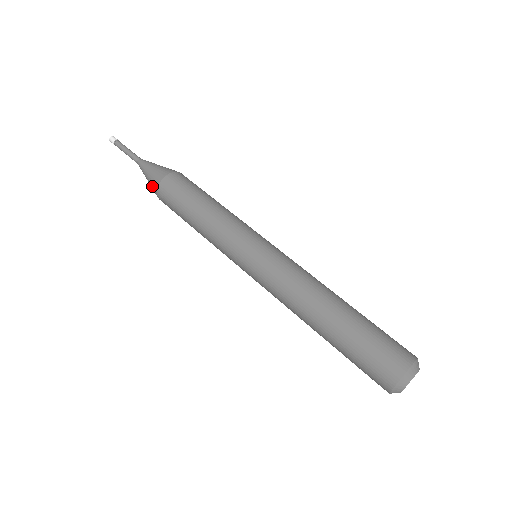
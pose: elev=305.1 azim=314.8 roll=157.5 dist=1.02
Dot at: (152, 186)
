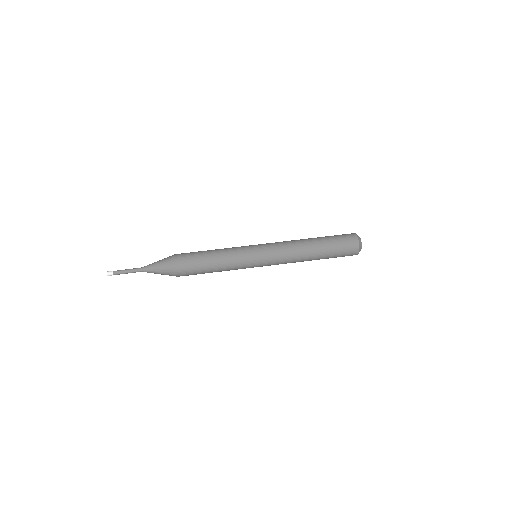
Dot at: occluded
